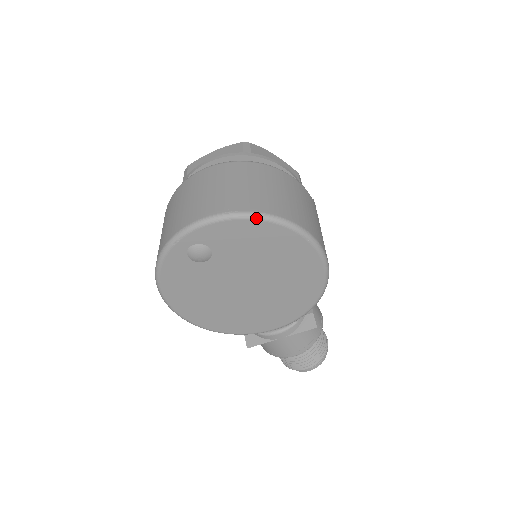
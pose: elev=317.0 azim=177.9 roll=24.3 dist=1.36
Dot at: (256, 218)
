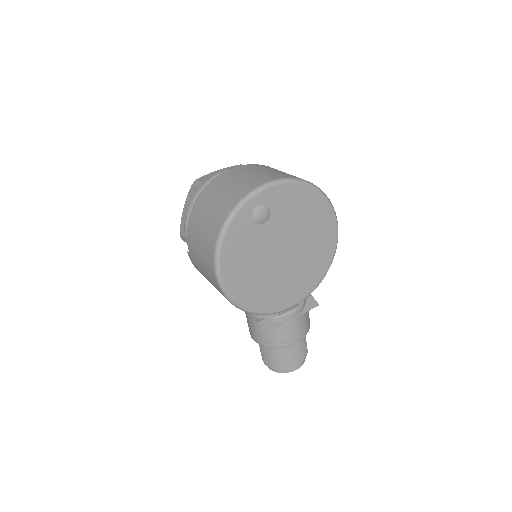
Dot at: (307, 184)
